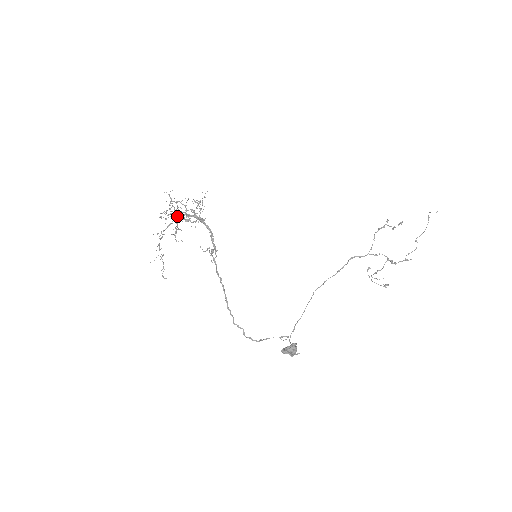
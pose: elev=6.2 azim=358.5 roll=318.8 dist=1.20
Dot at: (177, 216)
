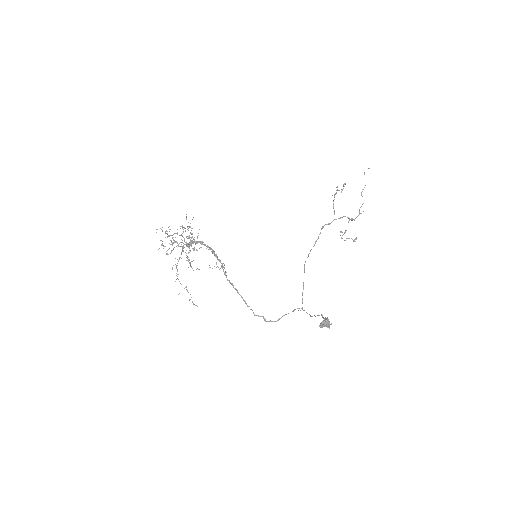
Dot at: (183, 248)
